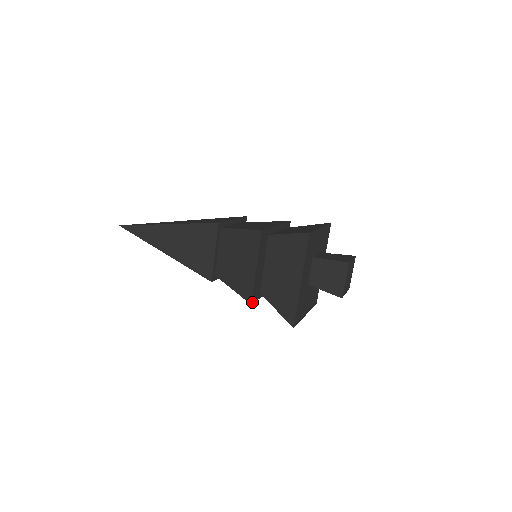
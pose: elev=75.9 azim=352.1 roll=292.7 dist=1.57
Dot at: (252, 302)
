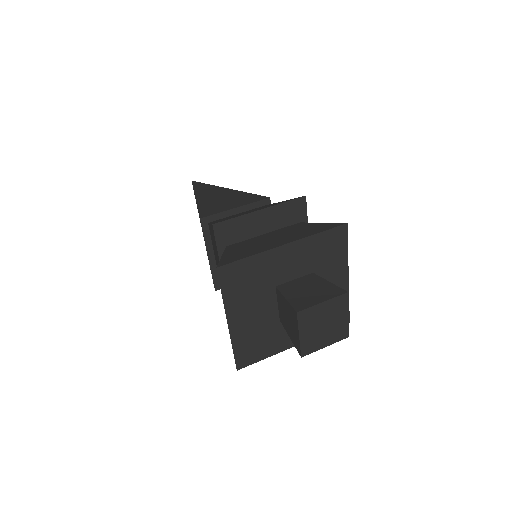
Dot at: (215, 227)
